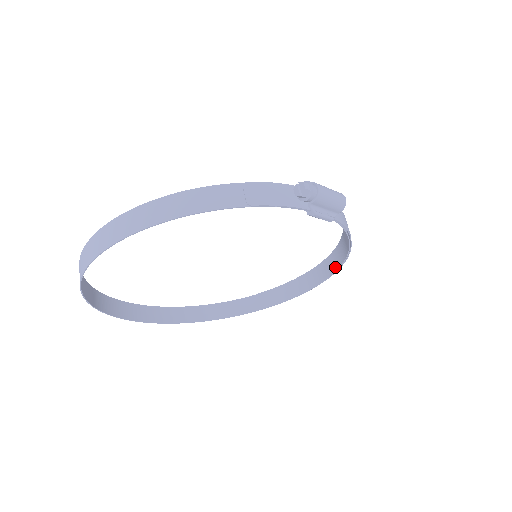
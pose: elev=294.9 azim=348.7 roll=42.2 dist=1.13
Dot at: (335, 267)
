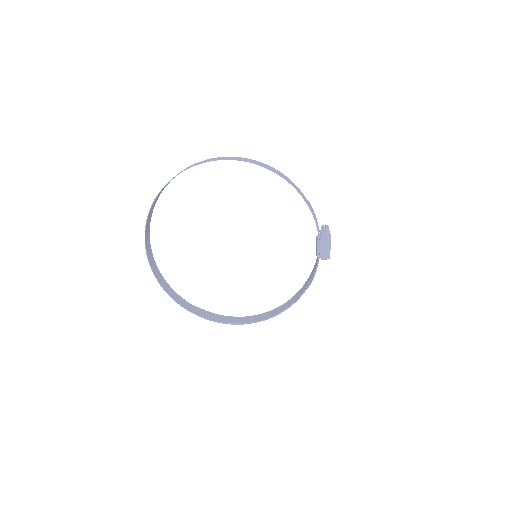
Dot at: (270, 315)
